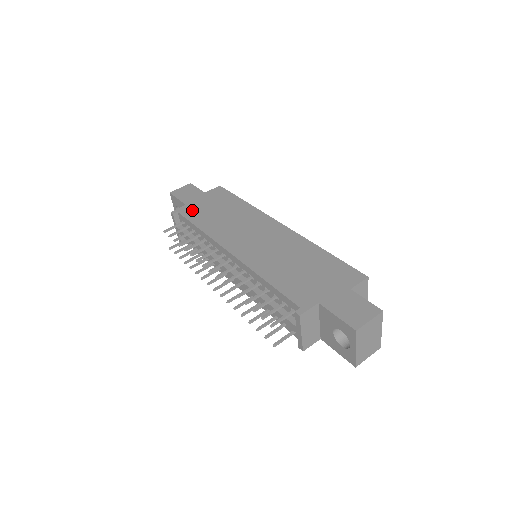
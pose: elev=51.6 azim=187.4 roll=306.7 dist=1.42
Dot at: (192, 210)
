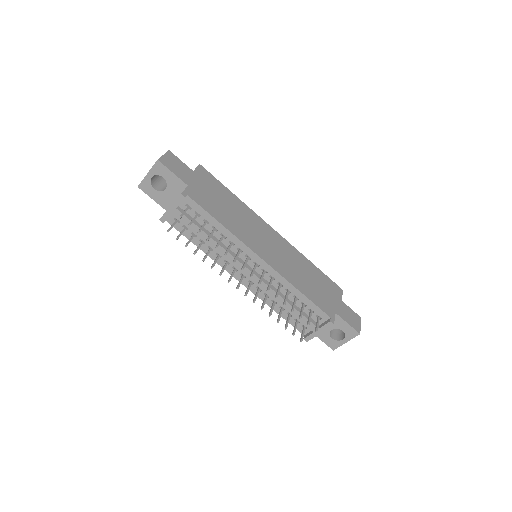
Dot at: (200, 196)
